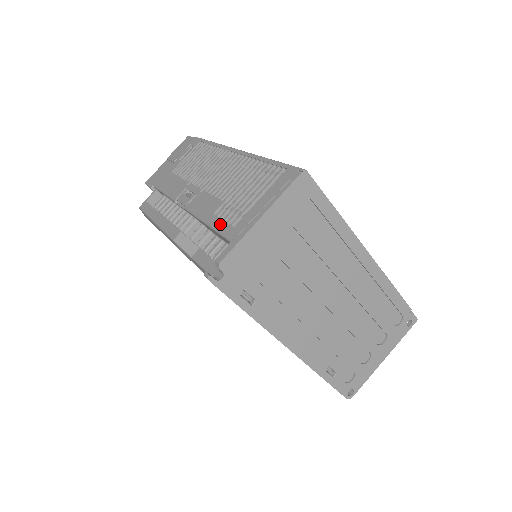
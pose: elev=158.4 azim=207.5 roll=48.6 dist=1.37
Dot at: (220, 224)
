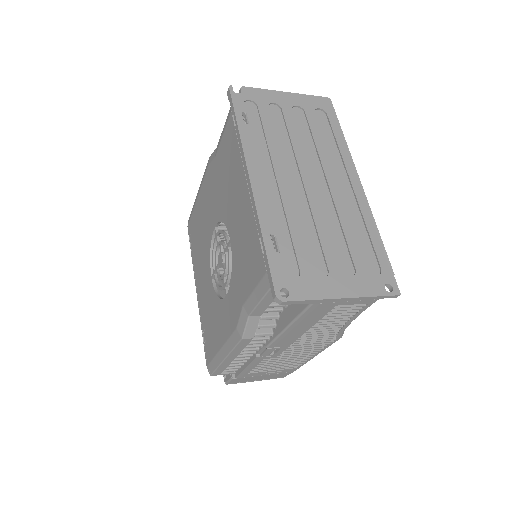
Dot at: occluded
